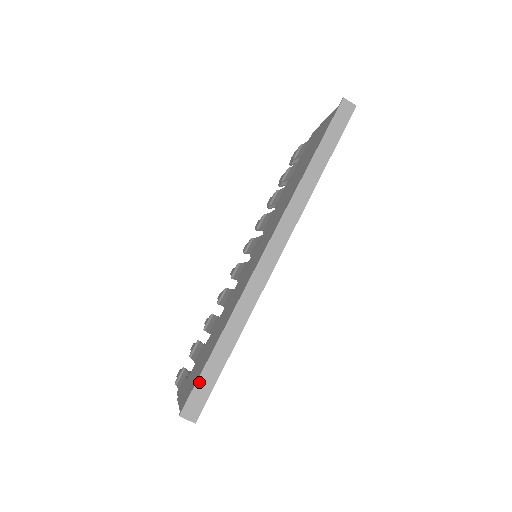
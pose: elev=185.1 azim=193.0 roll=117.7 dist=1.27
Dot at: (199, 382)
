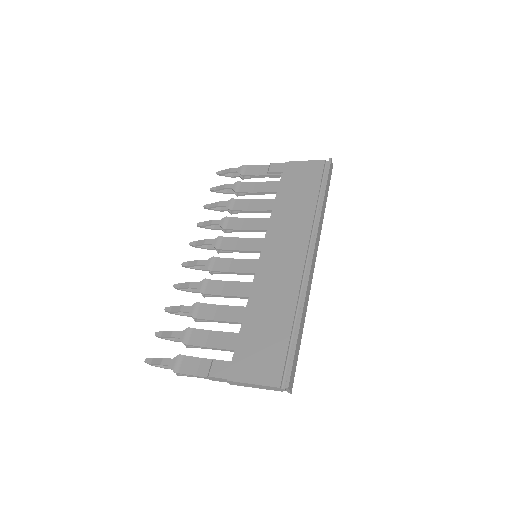
Dot at: (294, 359)
